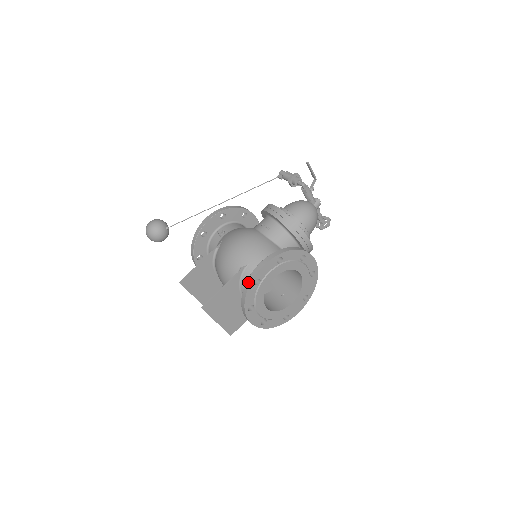
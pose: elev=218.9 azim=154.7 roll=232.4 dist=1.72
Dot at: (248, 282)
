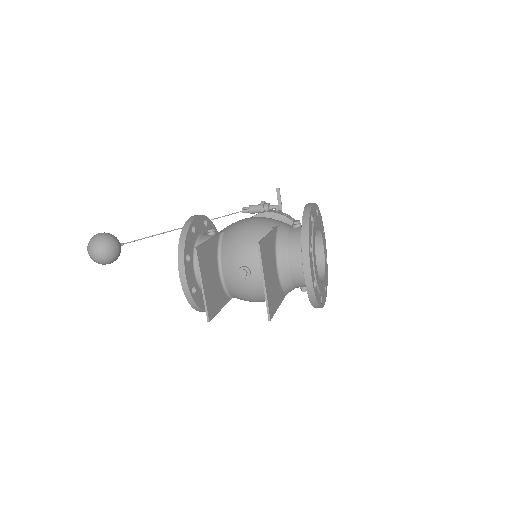
Dot at: (306, 214)
